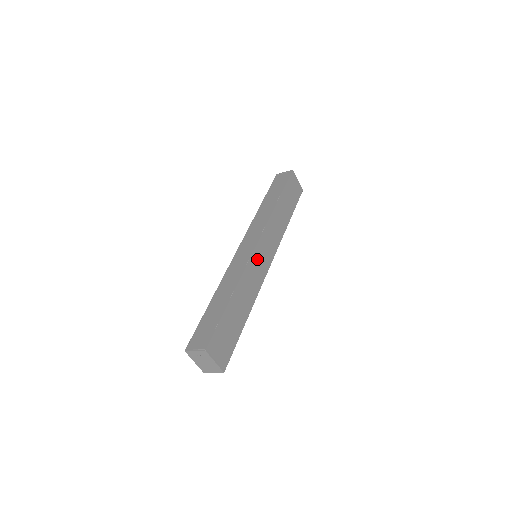
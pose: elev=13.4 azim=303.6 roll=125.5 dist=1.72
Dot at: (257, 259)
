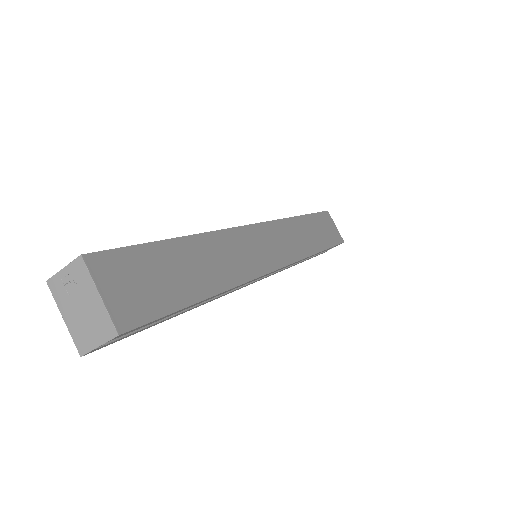
Dot at: (253, 240)
